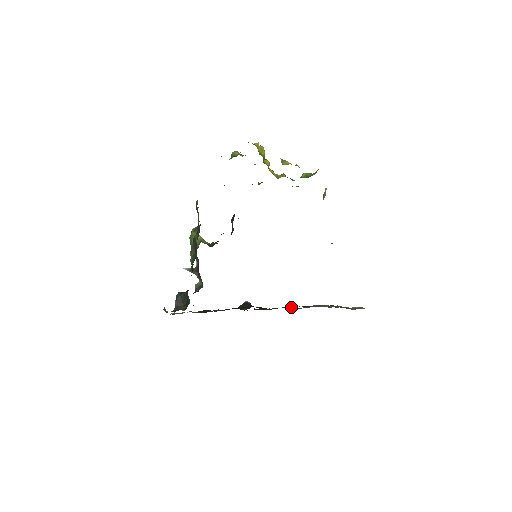
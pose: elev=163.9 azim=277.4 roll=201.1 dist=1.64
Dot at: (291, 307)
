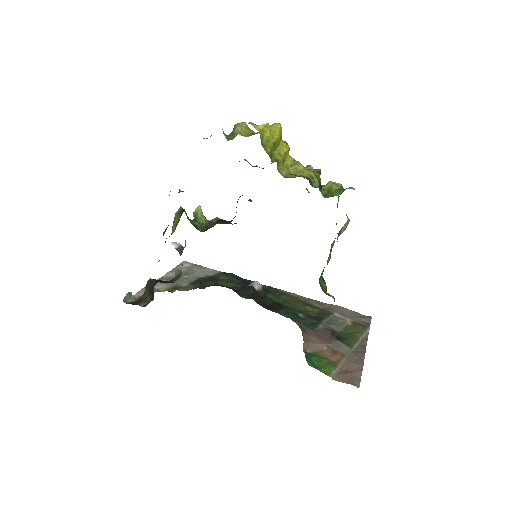
Dot at: (306, 306)
